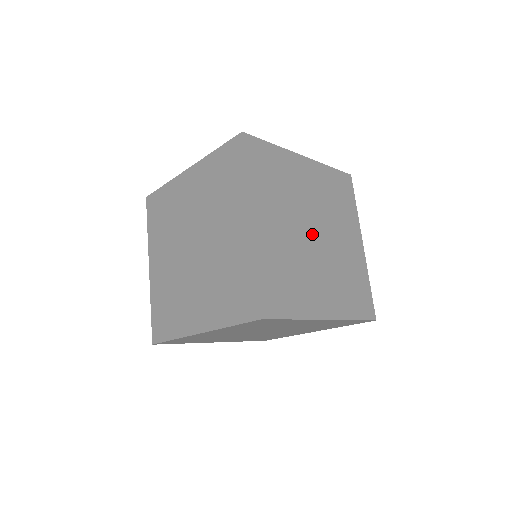
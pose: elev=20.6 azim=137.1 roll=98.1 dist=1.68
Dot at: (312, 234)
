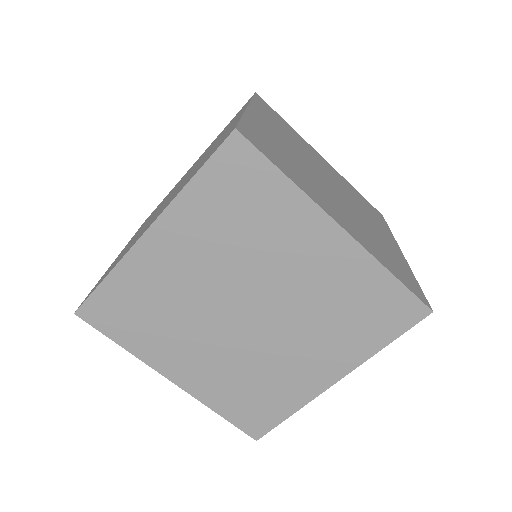
Dot at: (245, 317)
